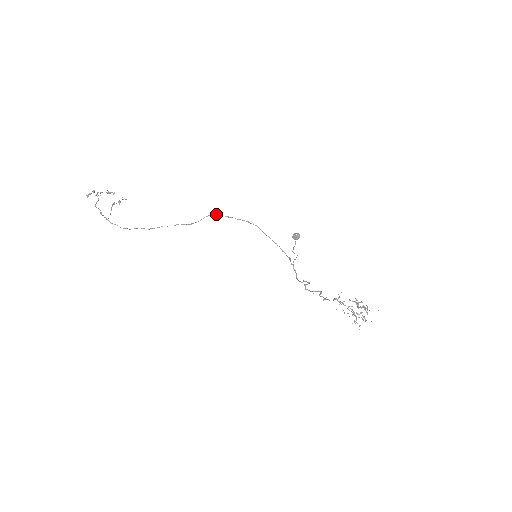
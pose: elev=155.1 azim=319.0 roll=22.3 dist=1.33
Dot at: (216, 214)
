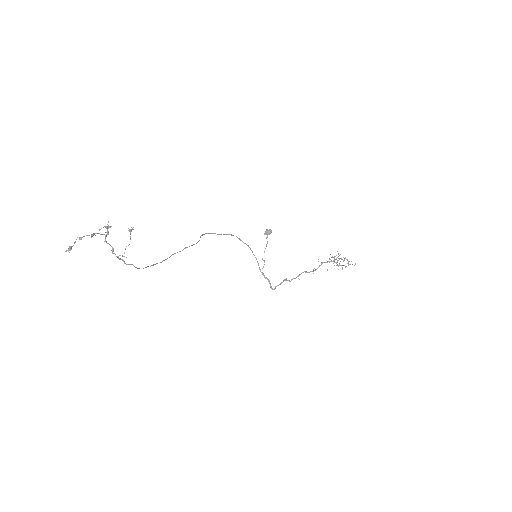
Dot at: (206, 233)
